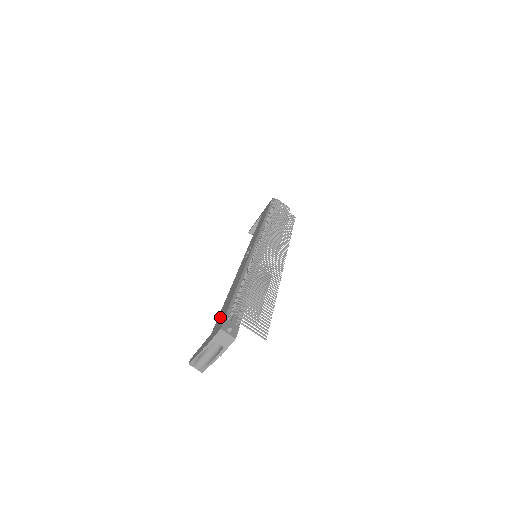
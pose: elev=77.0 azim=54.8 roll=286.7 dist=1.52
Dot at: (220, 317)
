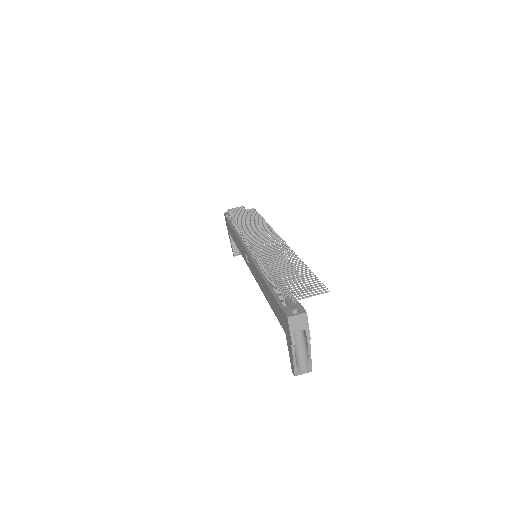
Dot at: (278, 315)
